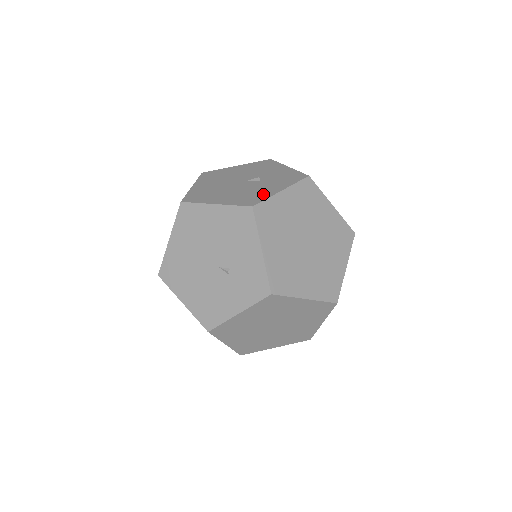
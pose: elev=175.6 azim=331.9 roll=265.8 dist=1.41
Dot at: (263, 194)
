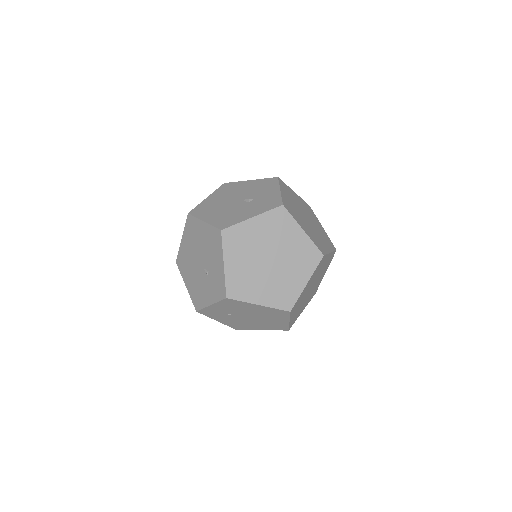
Dot at: (238, 218)
